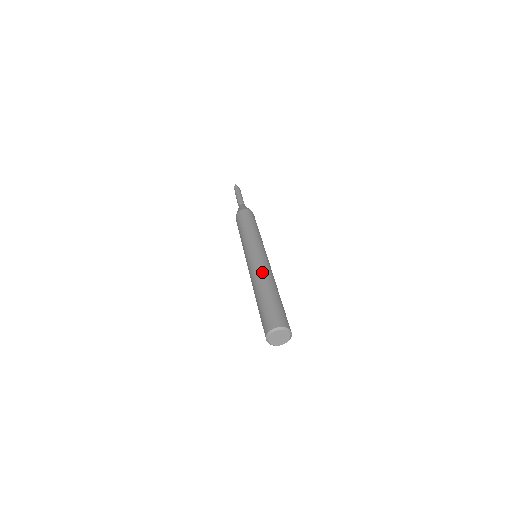
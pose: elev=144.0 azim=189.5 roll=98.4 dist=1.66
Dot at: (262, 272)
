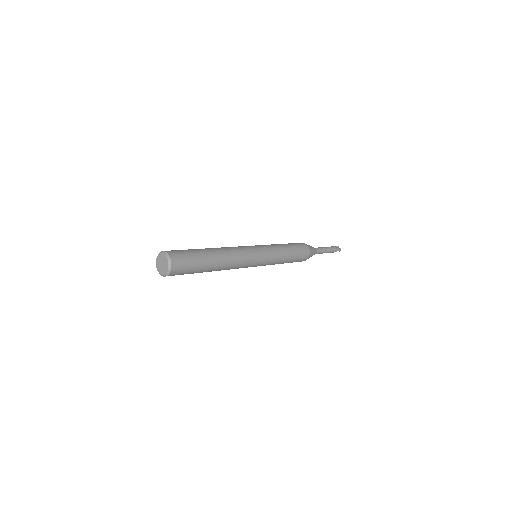
Dot at: (224, 247)
